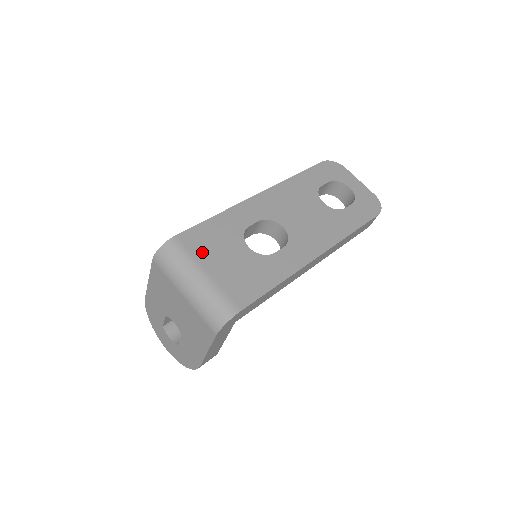
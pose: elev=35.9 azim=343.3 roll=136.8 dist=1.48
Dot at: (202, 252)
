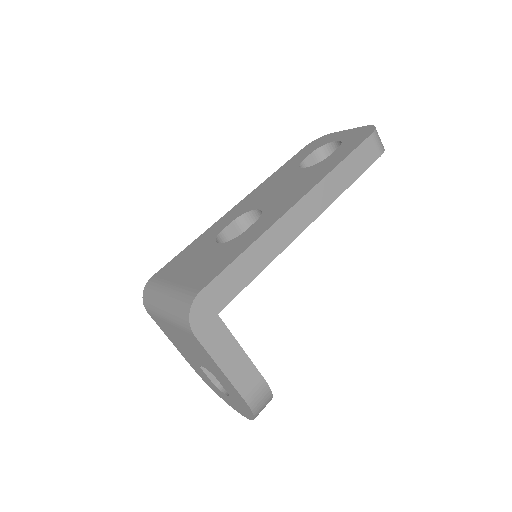
Dot at: (172, 273)
